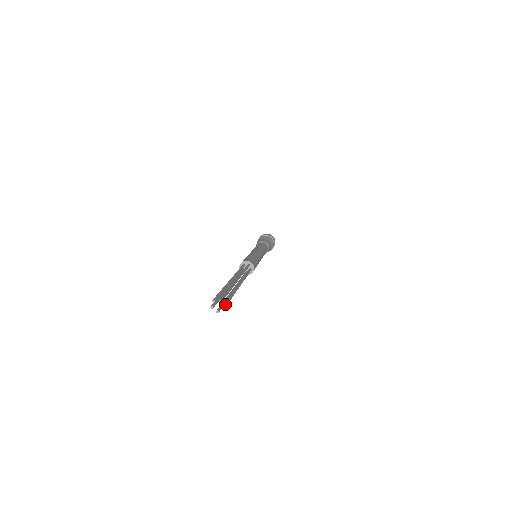
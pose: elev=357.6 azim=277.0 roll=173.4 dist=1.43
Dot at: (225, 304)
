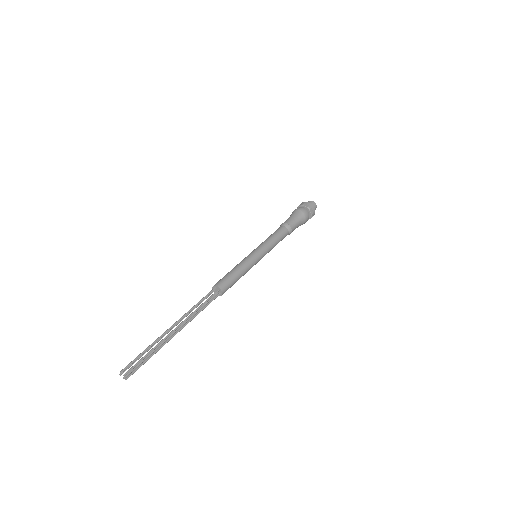
Dot at: (130, 375)
